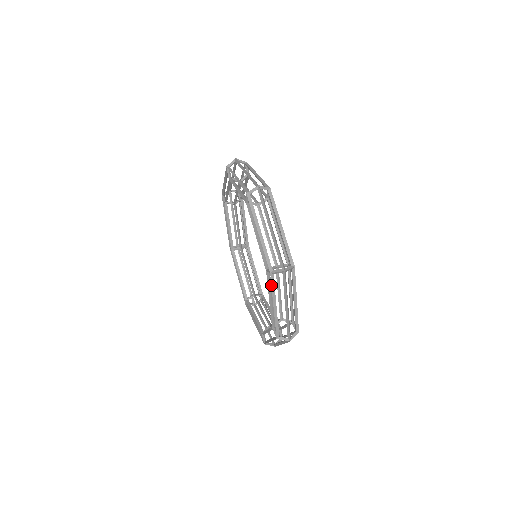
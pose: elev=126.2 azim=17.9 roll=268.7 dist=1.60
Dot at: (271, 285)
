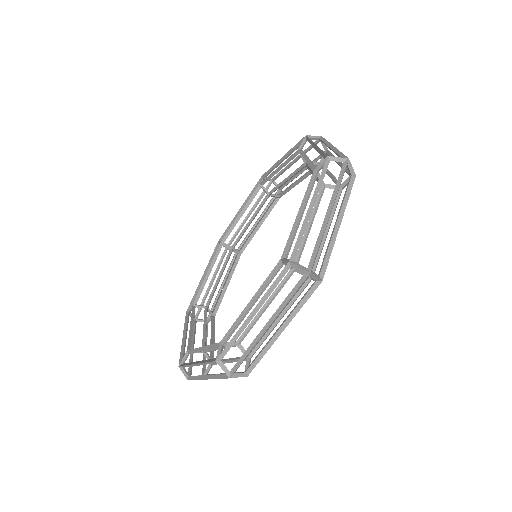
Dot at: occluded
